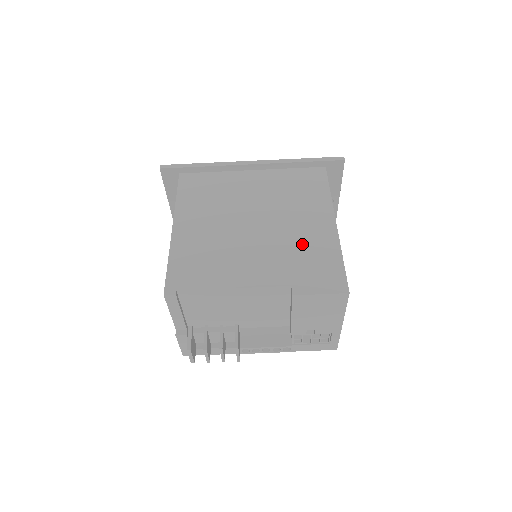
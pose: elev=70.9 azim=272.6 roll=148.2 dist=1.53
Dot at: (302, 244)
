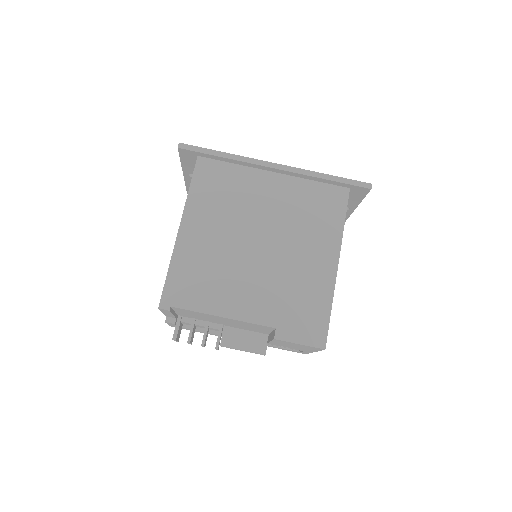
Dot at: (298, 283)
